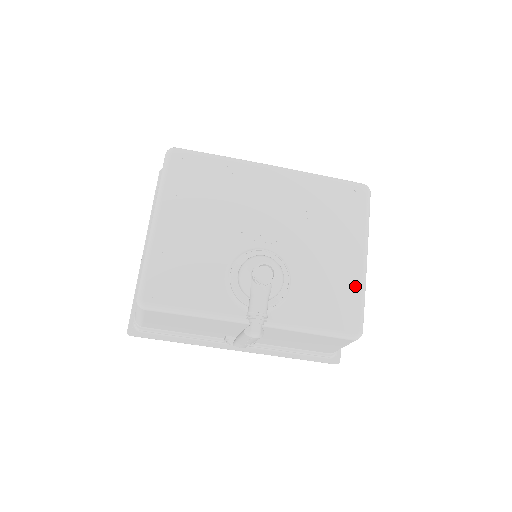
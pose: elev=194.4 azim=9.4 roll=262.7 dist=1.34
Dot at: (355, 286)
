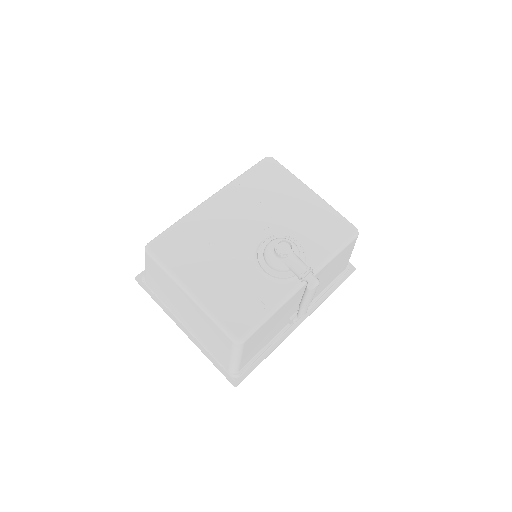
Dot at: (326, 210)
